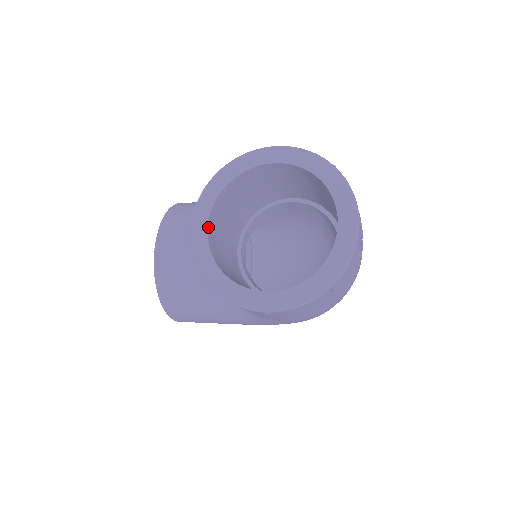
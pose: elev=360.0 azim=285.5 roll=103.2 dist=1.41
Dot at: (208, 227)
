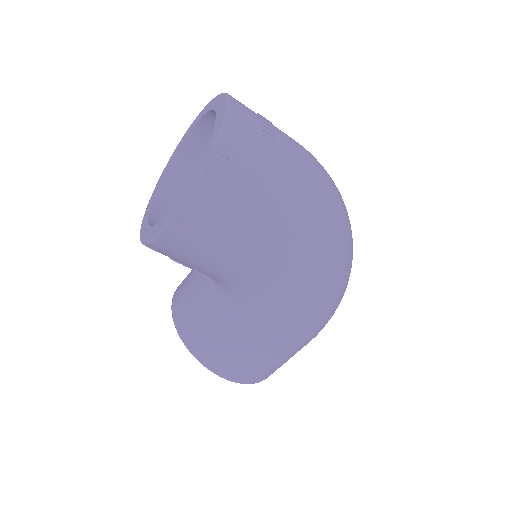
Dot at: (150, 214)
